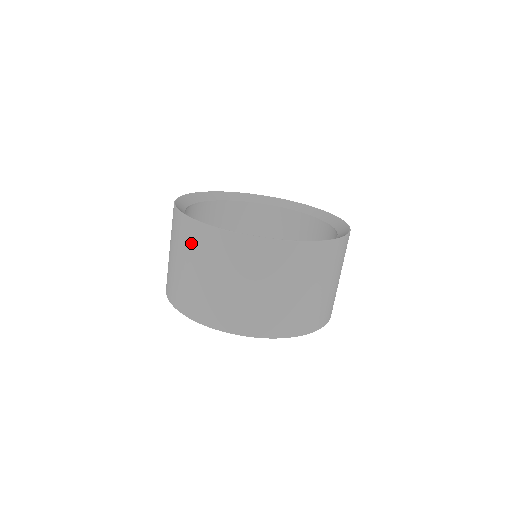
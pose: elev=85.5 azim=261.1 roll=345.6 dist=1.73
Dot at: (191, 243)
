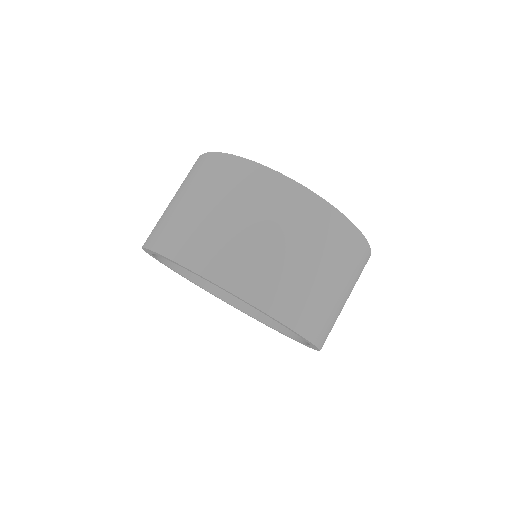
Dot at: (187, 176)
